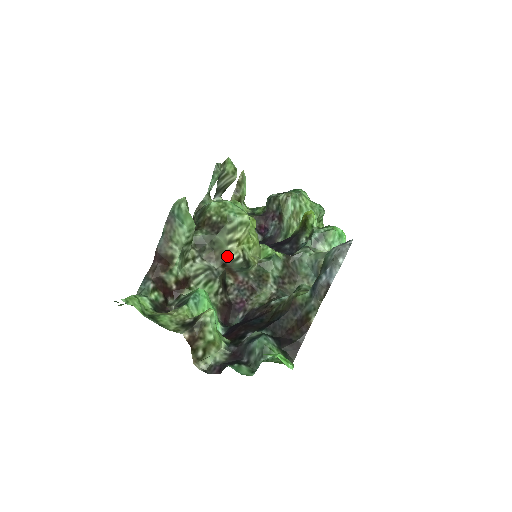
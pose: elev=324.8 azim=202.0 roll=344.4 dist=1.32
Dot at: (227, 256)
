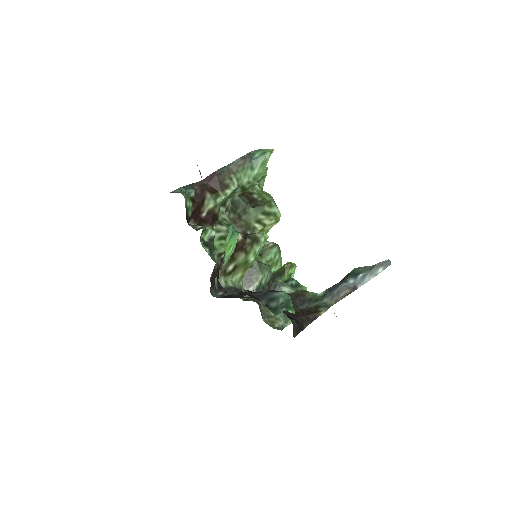
Dot at: (251, 230)
